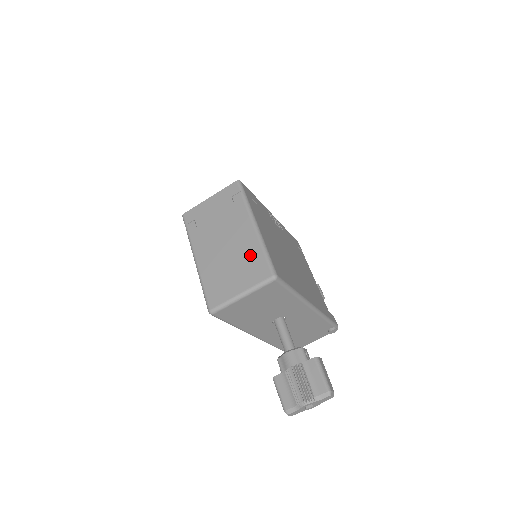
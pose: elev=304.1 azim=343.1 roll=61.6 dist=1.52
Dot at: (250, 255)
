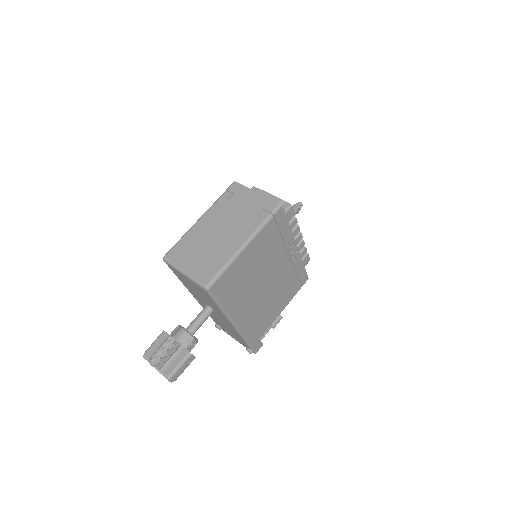
Dot at: (217, 258)
